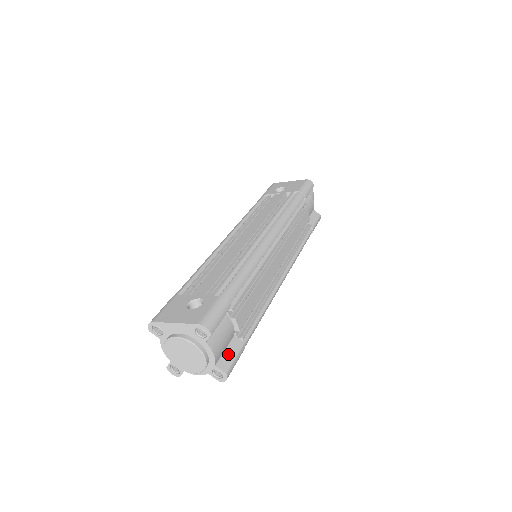
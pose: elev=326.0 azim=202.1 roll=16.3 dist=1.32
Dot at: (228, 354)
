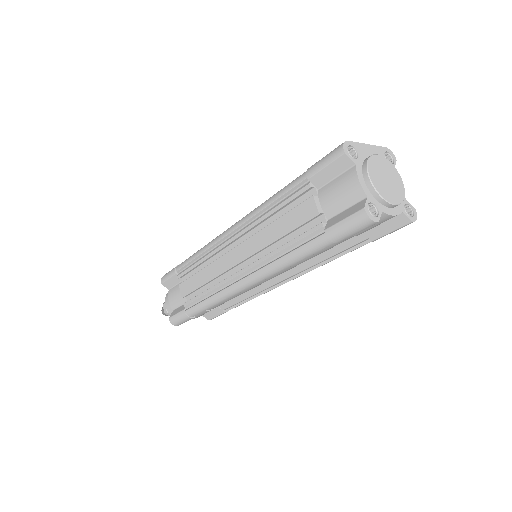
Dot at: occluded
